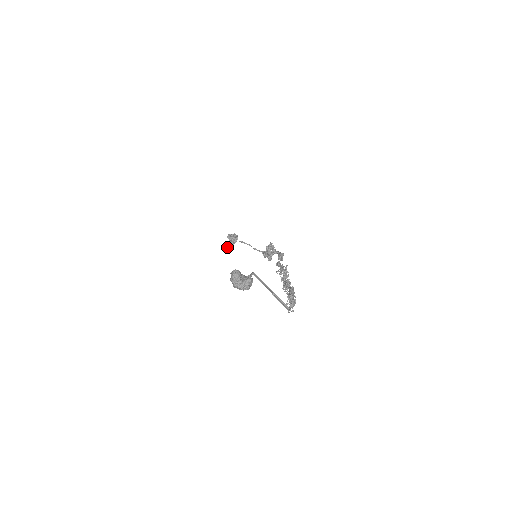
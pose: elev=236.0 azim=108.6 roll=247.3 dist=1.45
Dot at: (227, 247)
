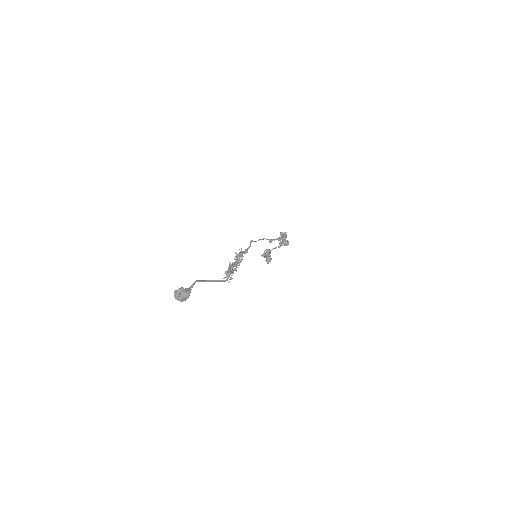
Dot at: occluded
